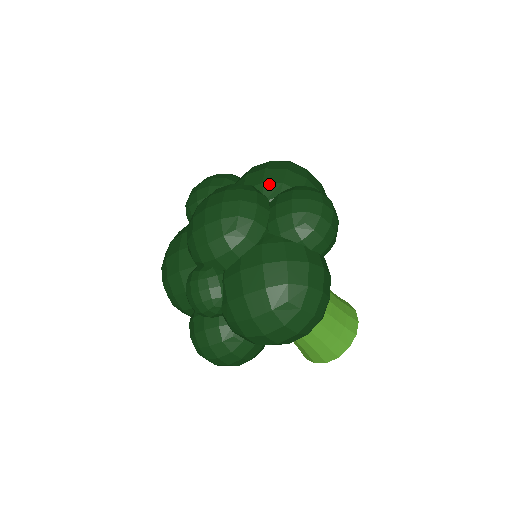
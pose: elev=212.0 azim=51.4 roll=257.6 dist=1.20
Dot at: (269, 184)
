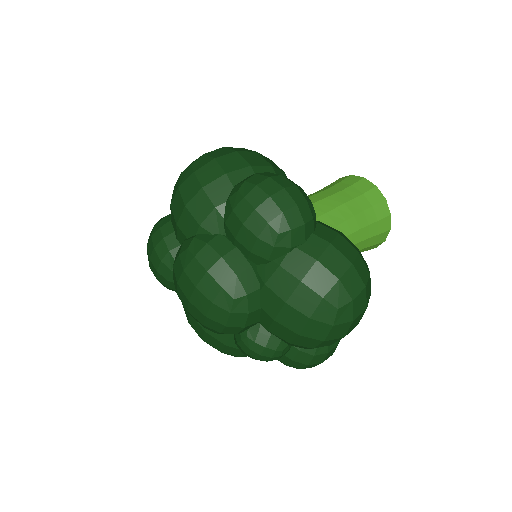
Dot at: (206, 221)
